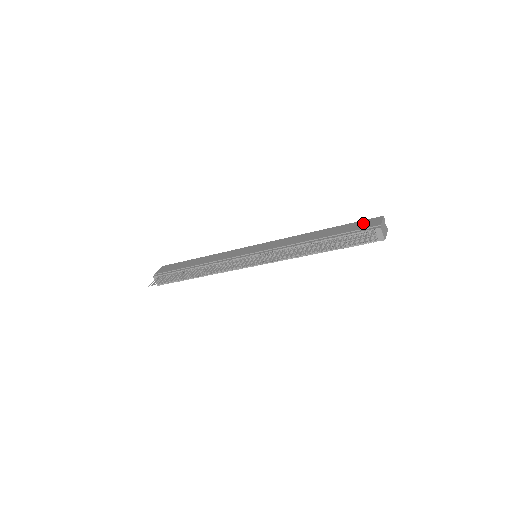
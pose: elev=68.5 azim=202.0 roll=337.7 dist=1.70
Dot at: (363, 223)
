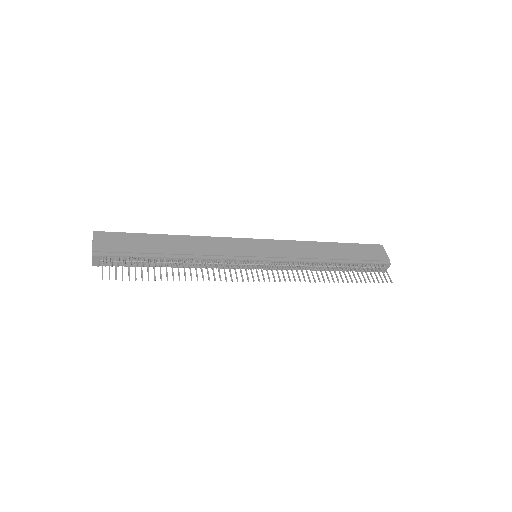
Dot at: (370, 250)
